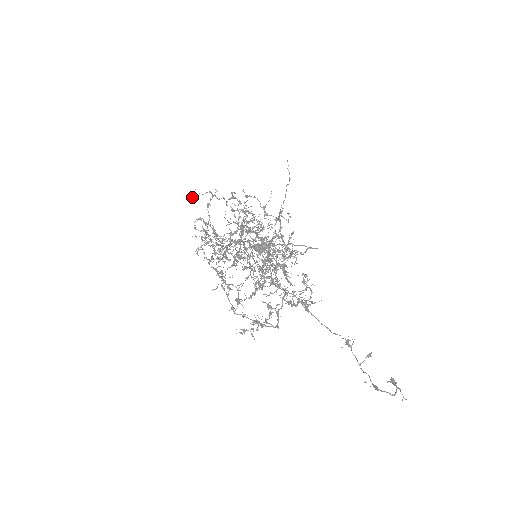
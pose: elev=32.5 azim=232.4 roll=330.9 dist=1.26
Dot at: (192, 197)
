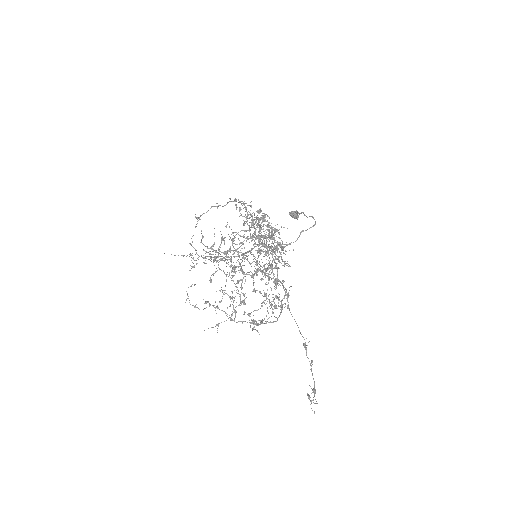
Dot at: (197, 221)
